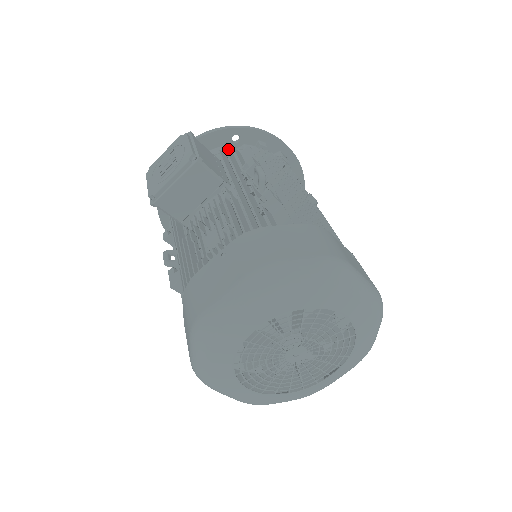
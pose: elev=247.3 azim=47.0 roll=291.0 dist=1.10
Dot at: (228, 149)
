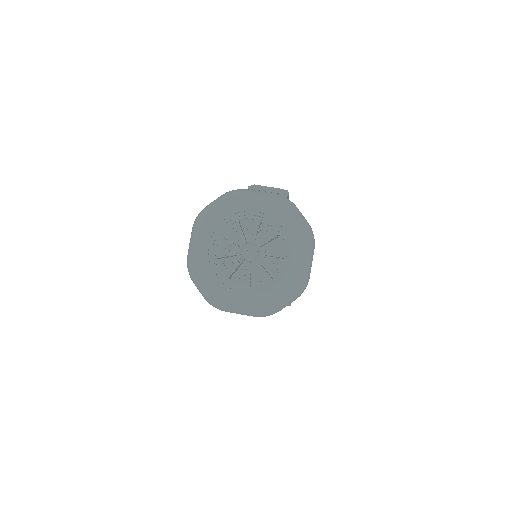
Dot at: occluded
